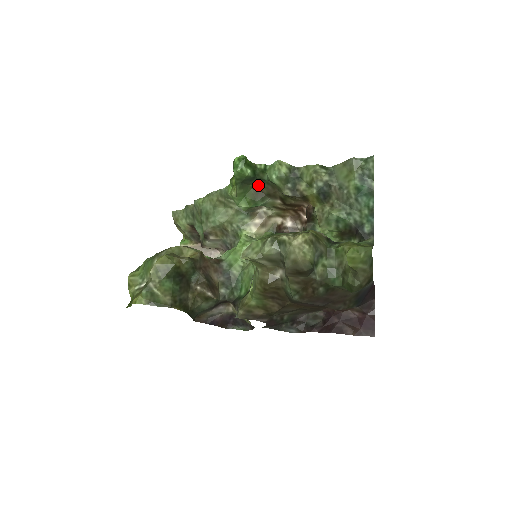
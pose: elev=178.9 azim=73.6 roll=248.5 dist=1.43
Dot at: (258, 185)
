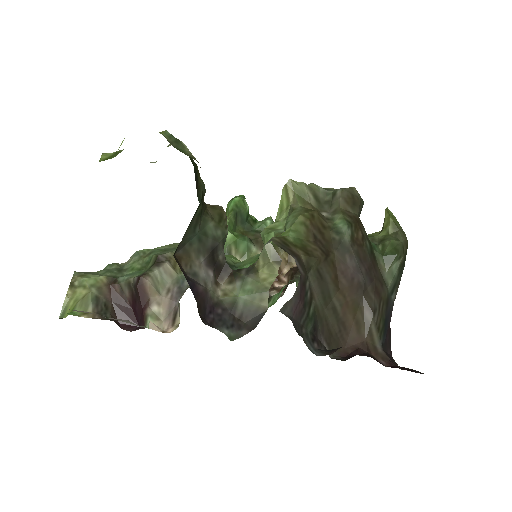
Dot at: (244, 233)
